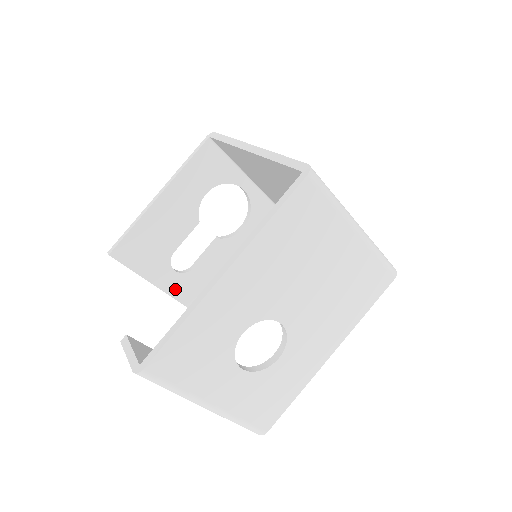
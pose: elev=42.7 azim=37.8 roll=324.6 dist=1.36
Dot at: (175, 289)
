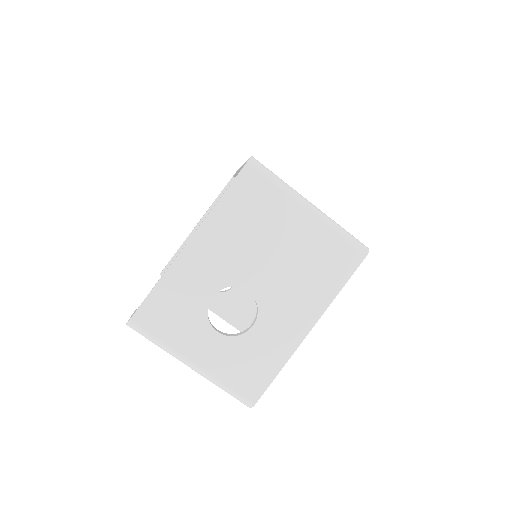
Dot at: (217, 306)
